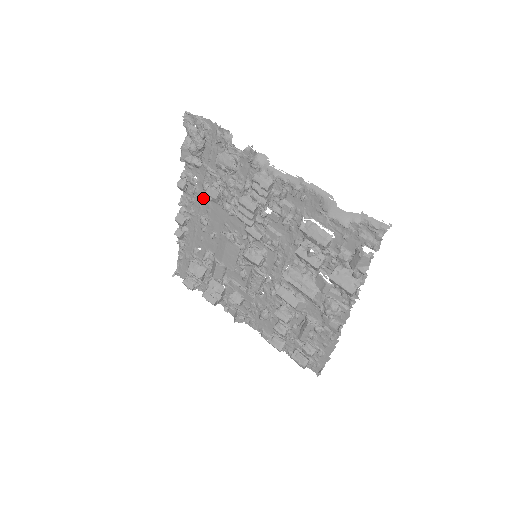
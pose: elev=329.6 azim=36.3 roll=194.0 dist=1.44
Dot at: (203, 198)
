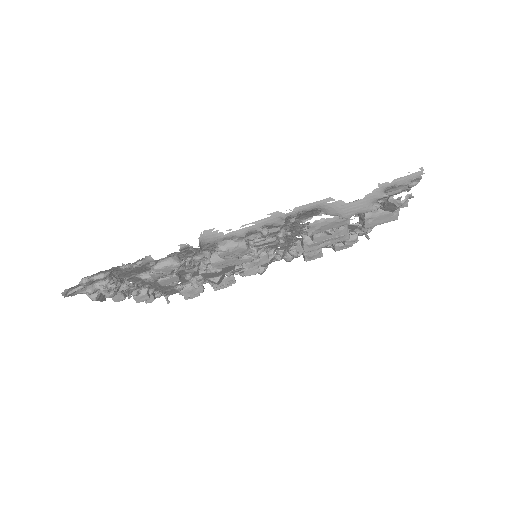
Dot at: occluded
